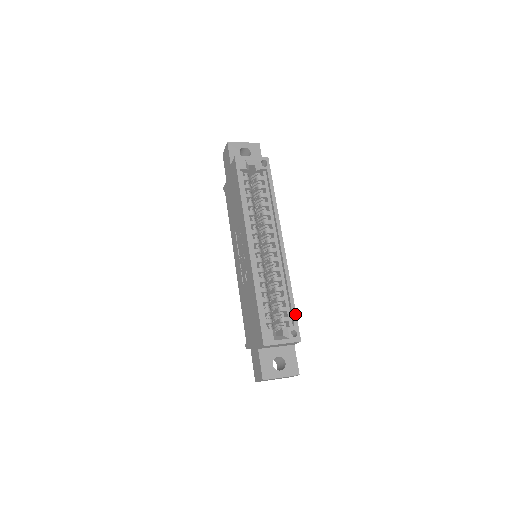
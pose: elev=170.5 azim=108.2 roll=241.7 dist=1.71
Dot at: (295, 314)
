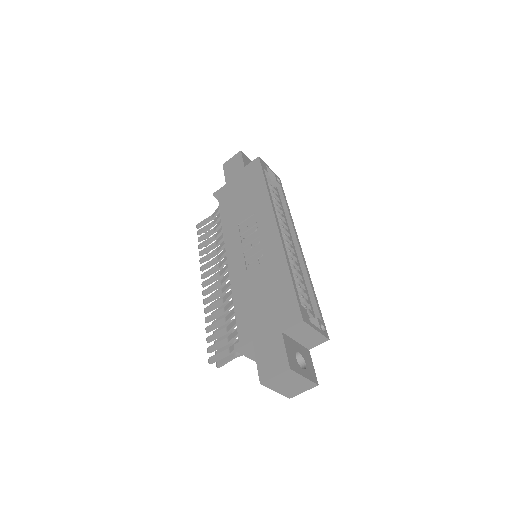
Dot at: (320, 310)
